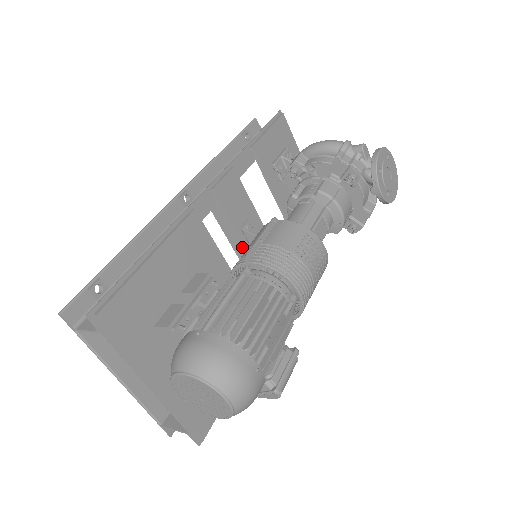
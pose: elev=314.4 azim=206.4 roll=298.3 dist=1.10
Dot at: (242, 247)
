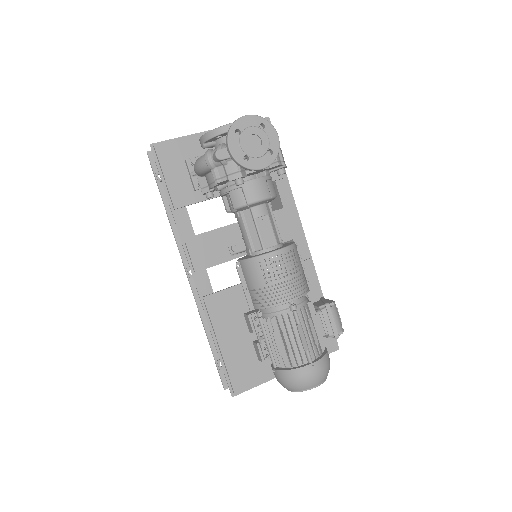
Dot at: occluded
